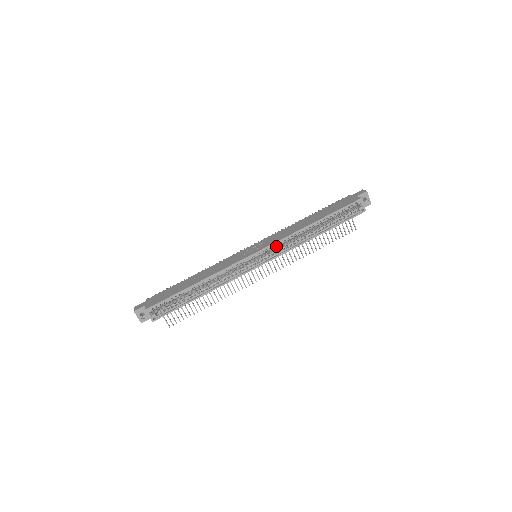
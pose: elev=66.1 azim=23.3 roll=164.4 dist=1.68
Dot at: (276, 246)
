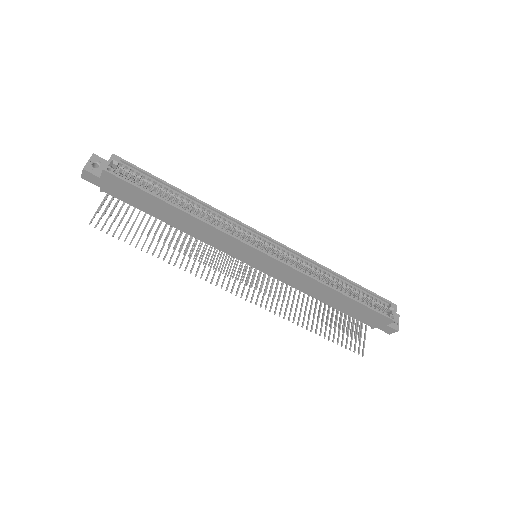
Dot at: (290, 256)
